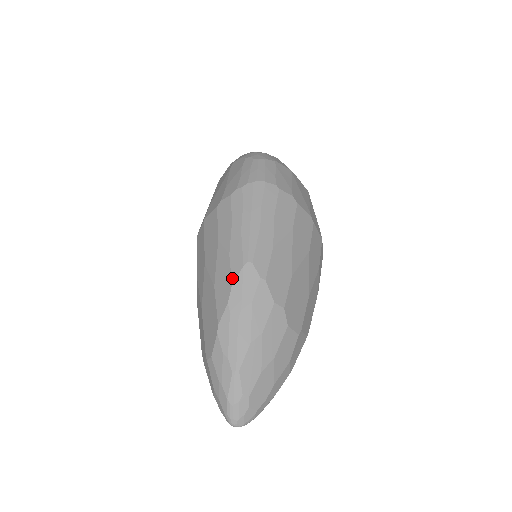
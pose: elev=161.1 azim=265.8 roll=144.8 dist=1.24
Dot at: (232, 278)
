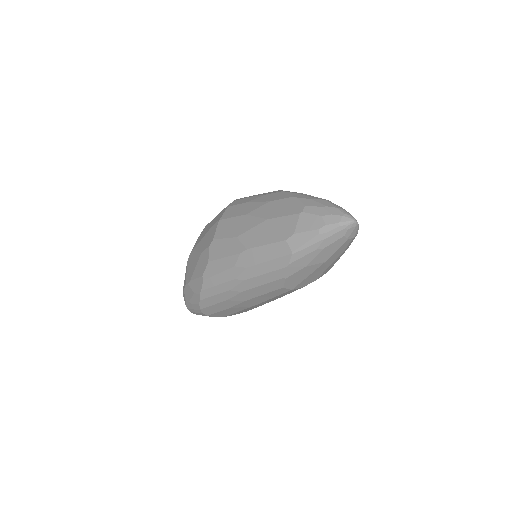
Dot at: (279, 191)
